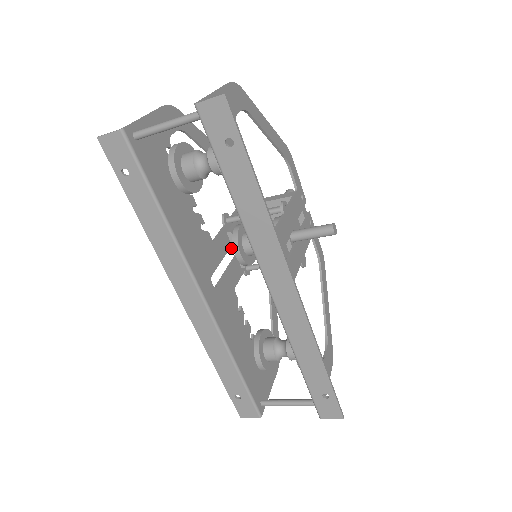
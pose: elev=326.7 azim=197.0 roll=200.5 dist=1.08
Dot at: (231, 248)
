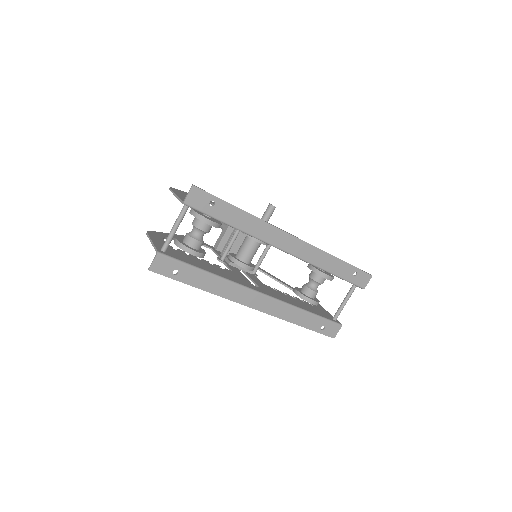
Dot at: occluded
